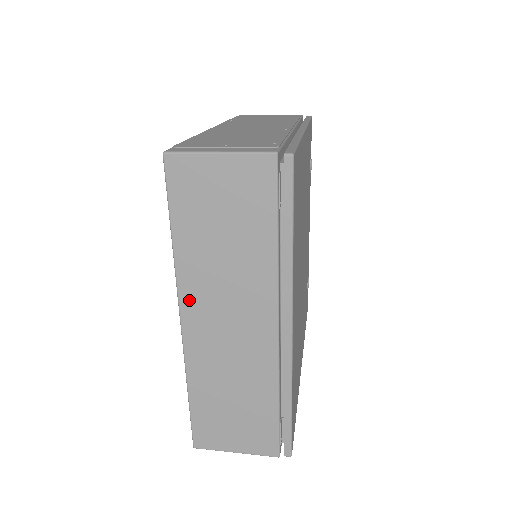
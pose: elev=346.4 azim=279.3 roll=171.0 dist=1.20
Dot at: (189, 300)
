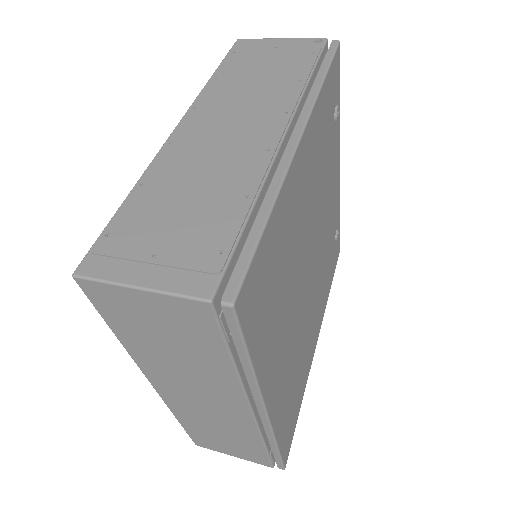
Dot at: (154, 377)
